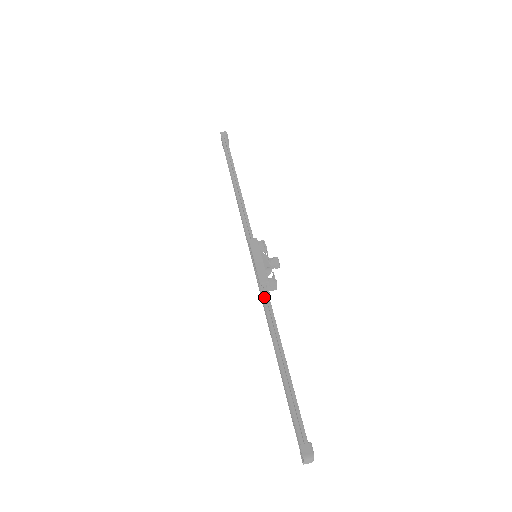
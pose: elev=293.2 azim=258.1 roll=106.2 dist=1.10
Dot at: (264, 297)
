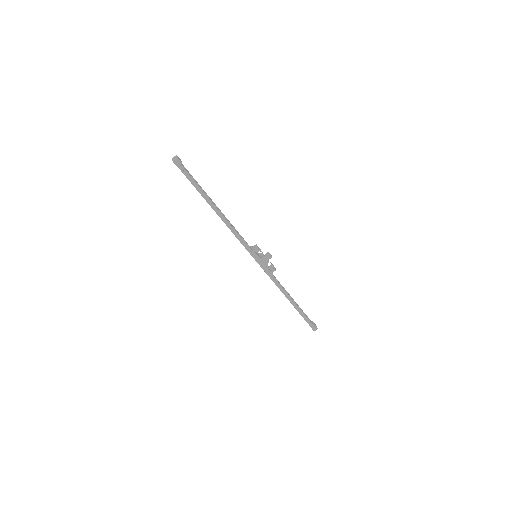
Dot at: (272, 279)
